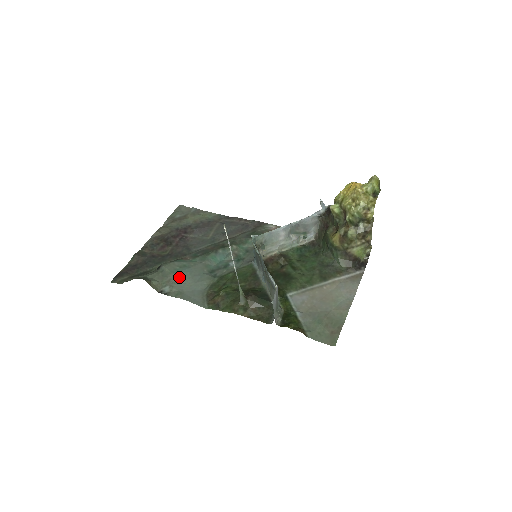
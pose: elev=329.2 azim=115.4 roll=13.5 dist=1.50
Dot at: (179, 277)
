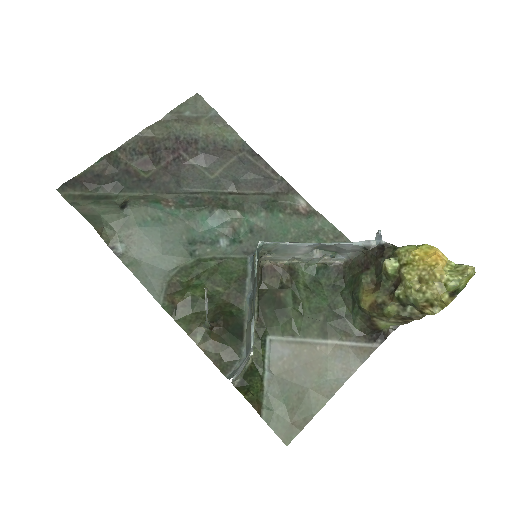
Dot at: (144, 236)
